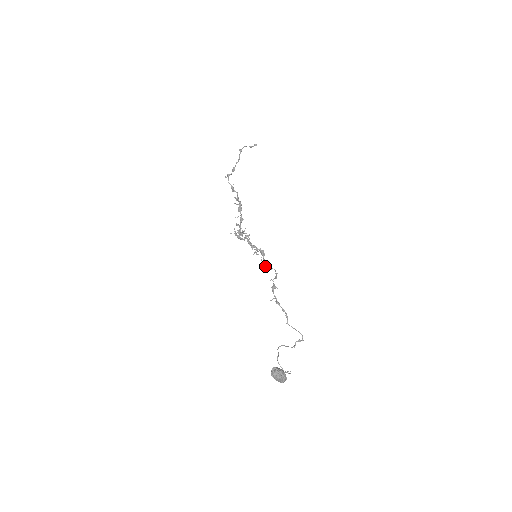
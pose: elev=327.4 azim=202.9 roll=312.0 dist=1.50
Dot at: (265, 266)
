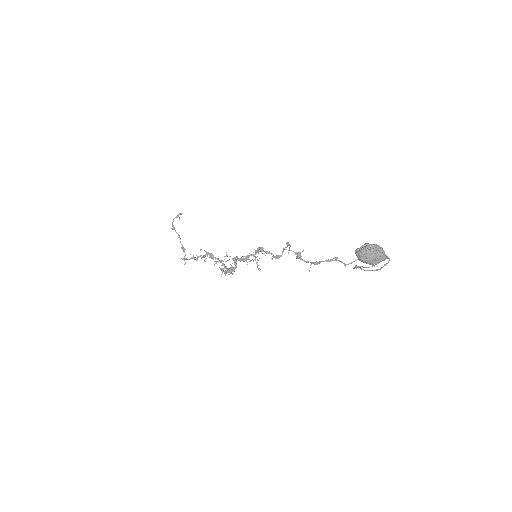
Dot at: (274, 256)
